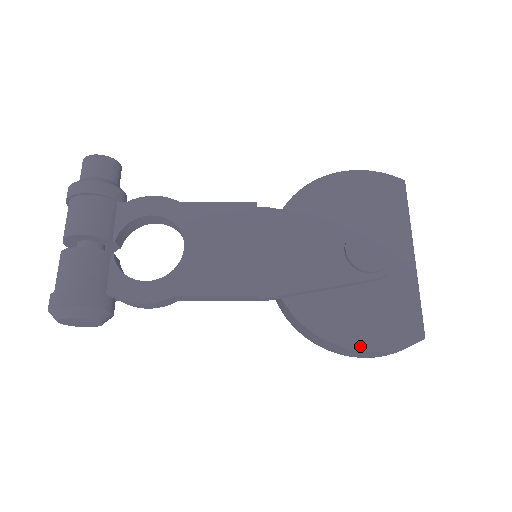
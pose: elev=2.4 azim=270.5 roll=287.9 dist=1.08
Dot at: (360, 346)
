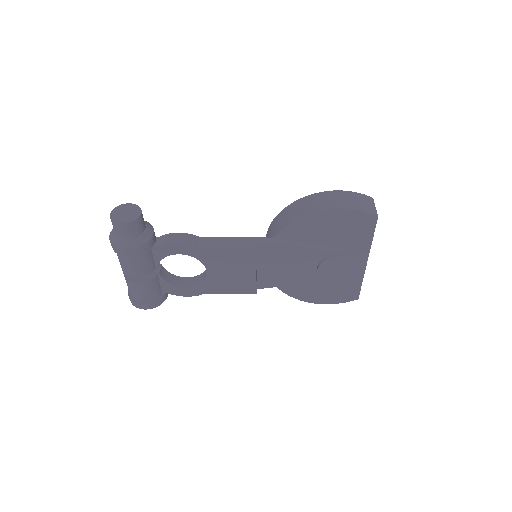
Dot at: (318, 302)
